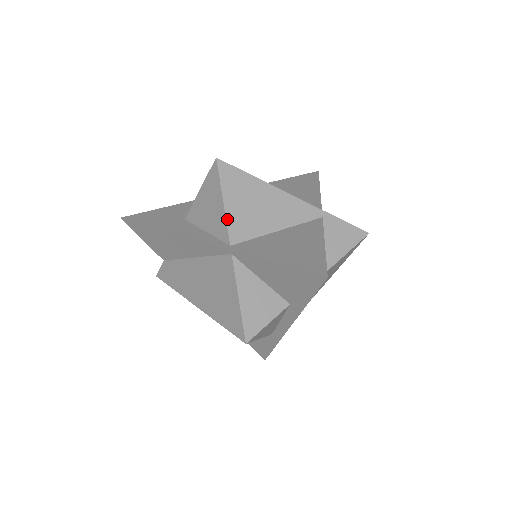
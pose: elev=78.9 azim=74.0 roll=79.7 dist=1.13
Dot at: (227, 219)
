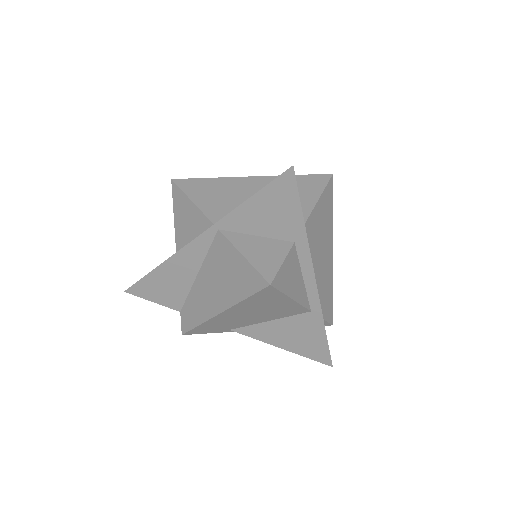
Dot at: (201, 210)
